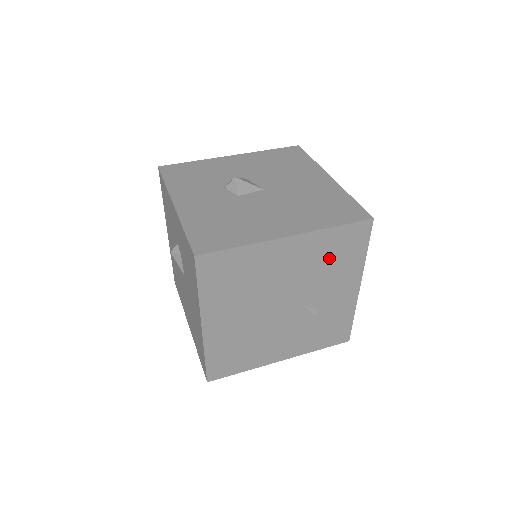
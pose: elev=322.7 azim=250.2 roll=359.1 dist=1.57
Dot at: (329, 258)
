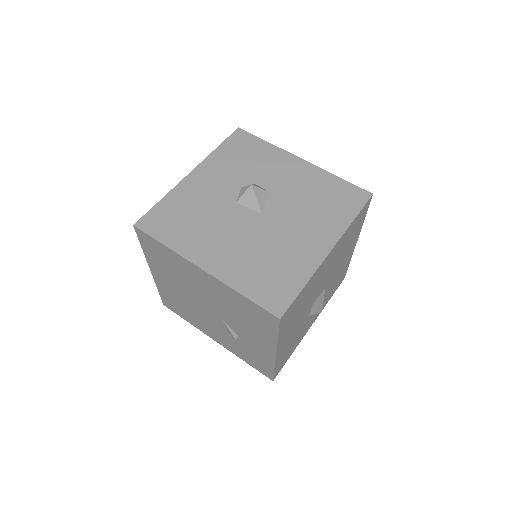
Dot at: (241, 311)
